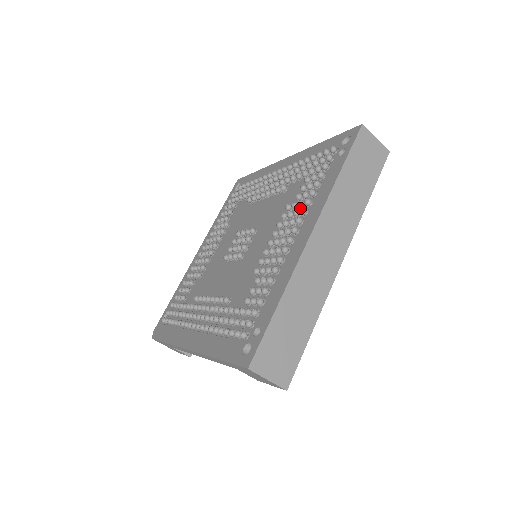
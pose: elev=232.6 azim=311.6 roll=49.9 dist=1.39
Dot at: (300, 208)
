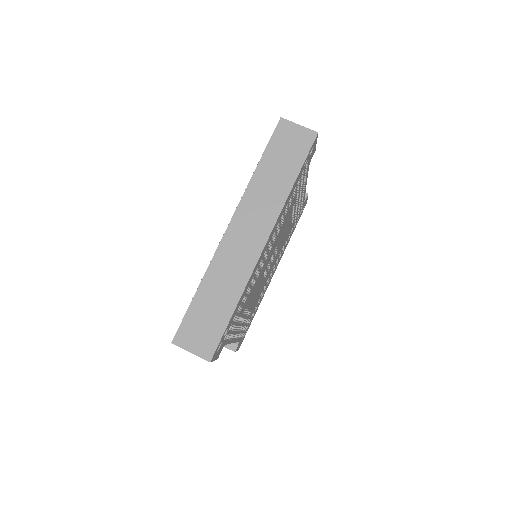
Dot at: occluded
